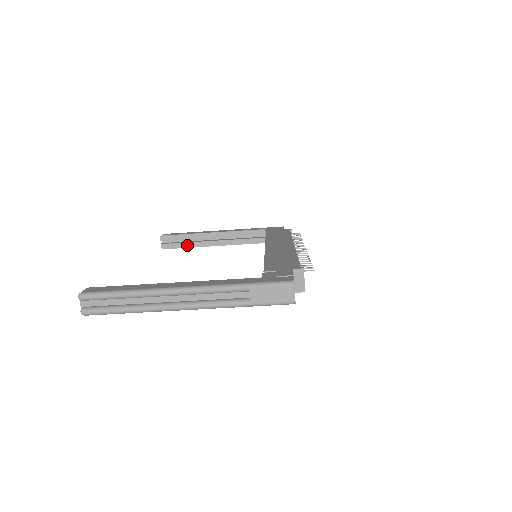
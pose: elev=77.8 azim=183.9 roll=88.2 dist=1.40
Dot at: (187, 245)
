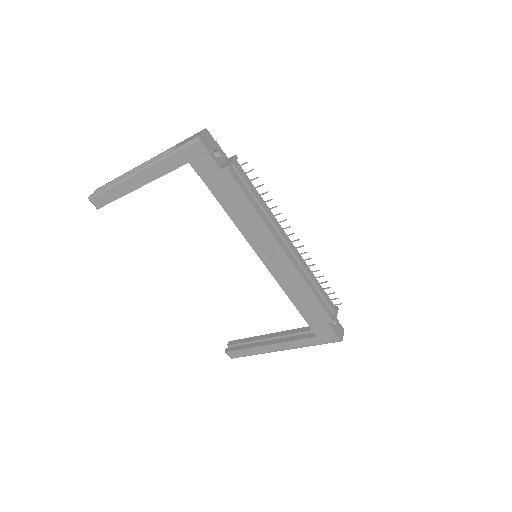
Dot at: (246, 346)
